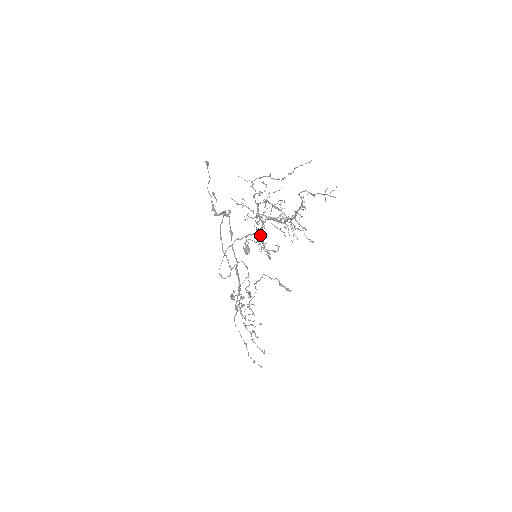
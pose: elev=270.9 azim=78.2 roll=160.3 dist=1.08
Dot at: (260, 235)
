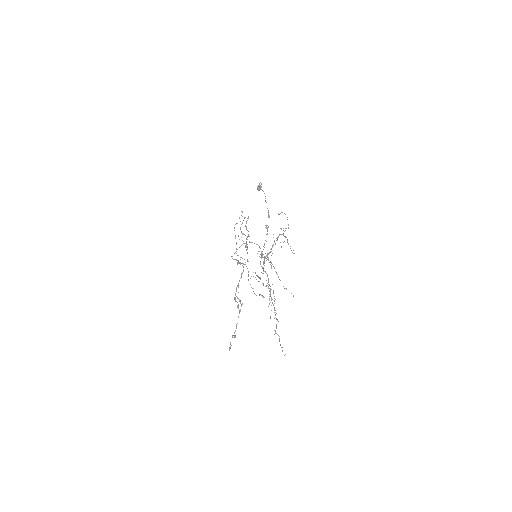
Dot at: occluded
